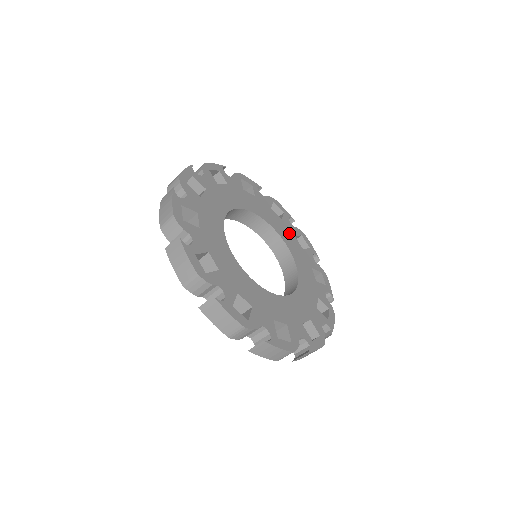
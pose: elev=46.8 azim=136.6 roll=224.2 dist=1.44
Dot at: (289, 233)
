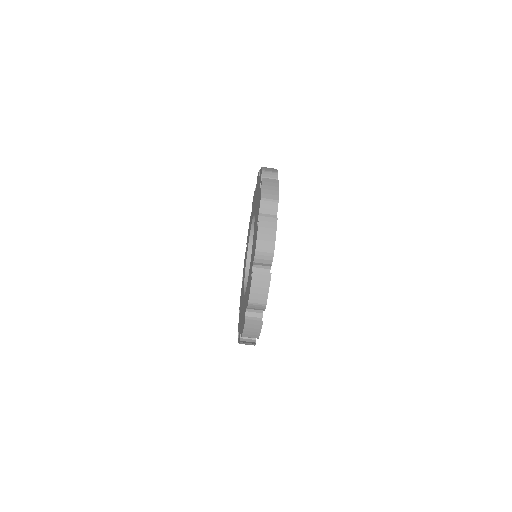
Dot at: occluded
